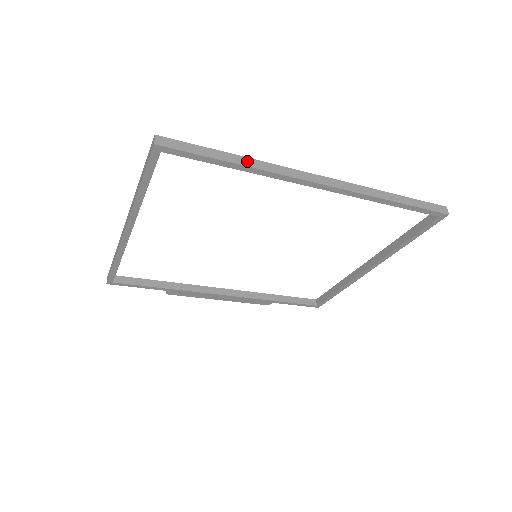
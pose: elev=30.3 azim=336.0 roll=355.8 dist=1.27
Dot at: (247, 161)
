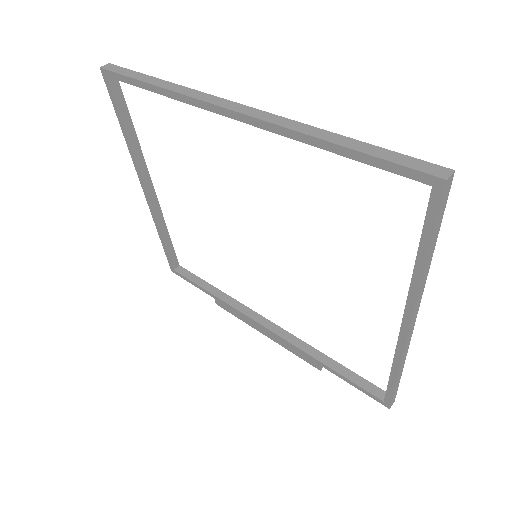
Dot at: (164, 83)
